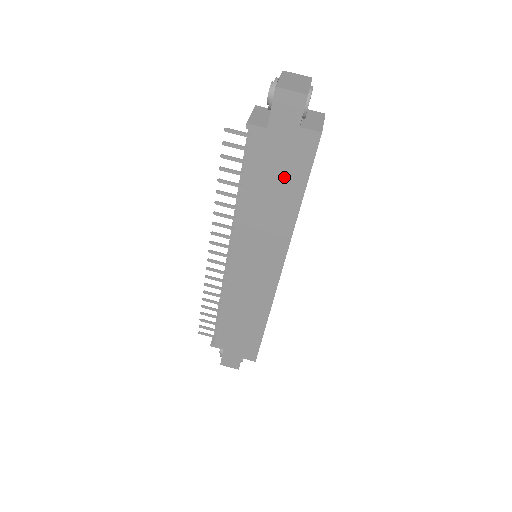
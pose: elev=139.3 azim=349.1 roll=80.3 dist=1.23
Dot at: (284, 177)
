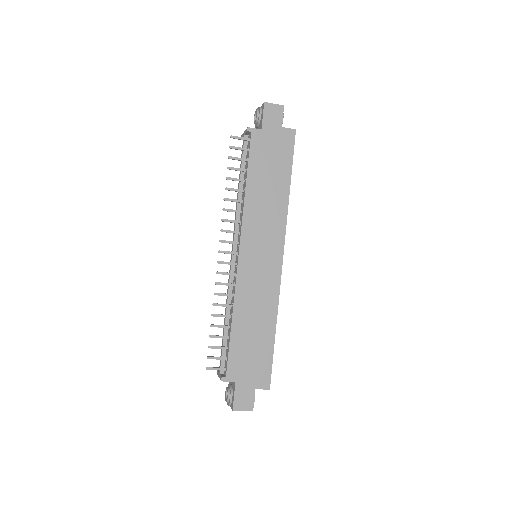
Dot at: (276, 165)
